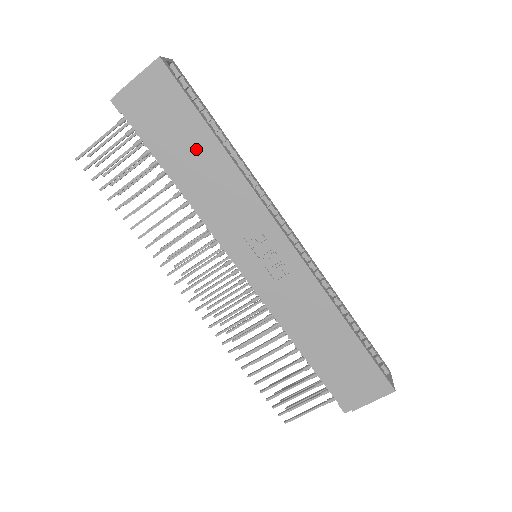
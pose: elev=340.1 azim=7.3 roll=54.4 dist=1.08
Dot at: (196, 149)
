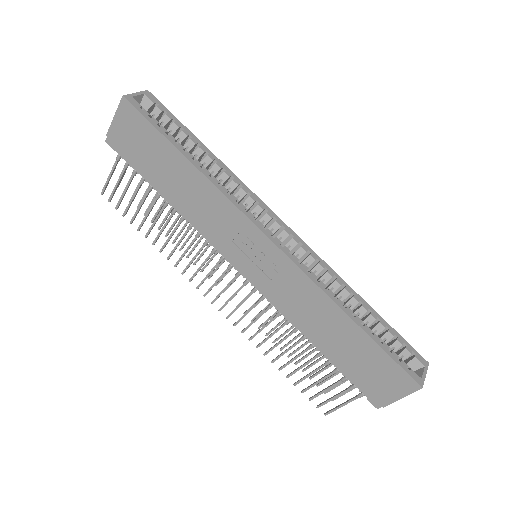
Dot at: (172, 169)
